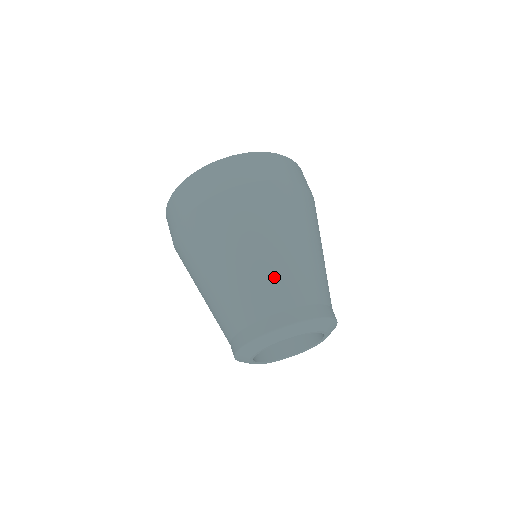
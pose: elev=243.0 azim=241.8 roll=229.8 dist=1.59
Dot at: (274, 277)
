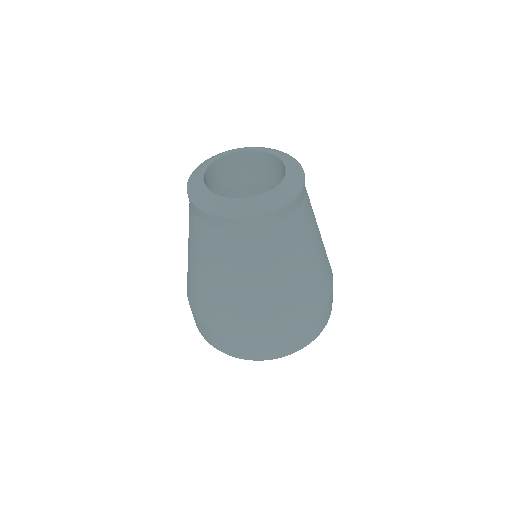
Dot at: occluded
